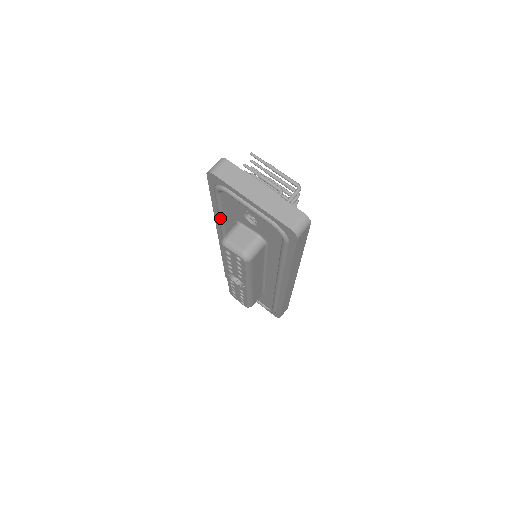
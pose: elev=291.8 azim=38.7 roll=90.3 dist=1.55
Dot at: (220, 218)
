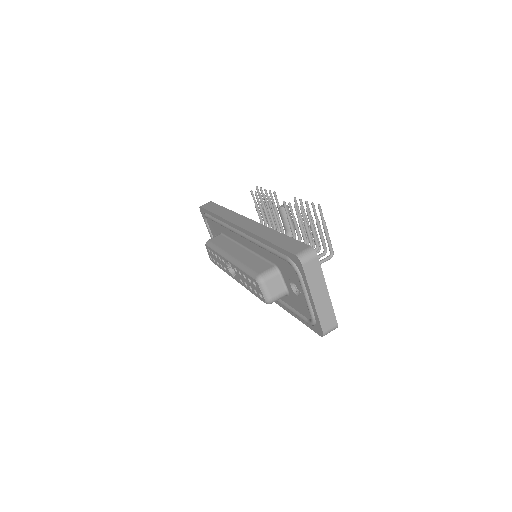
Dot at: (264, 248)
